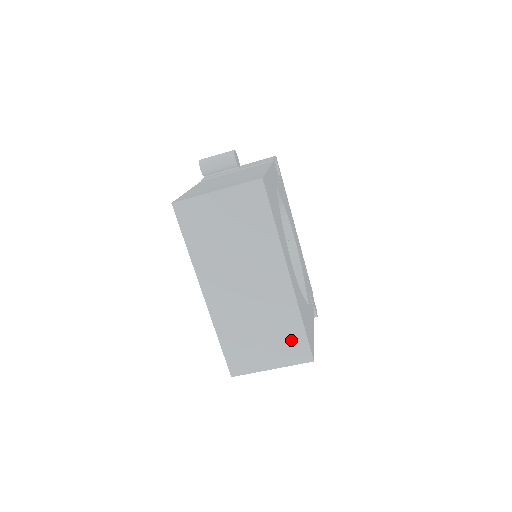
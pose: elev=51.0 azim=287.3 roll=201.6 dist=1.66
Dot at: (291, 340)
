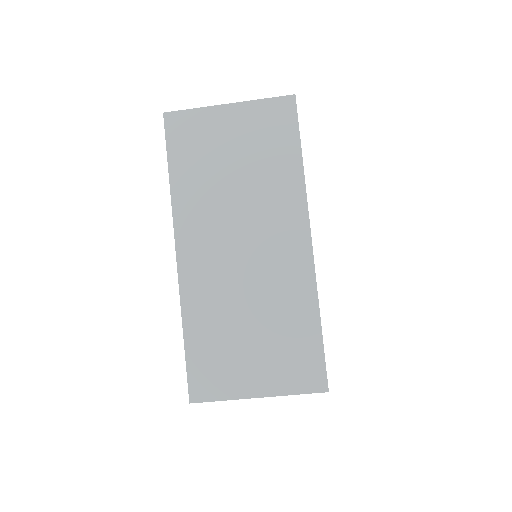
Dot at: (297, 348)
